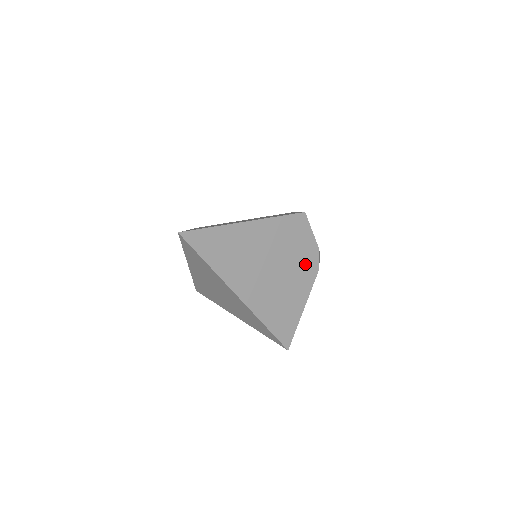
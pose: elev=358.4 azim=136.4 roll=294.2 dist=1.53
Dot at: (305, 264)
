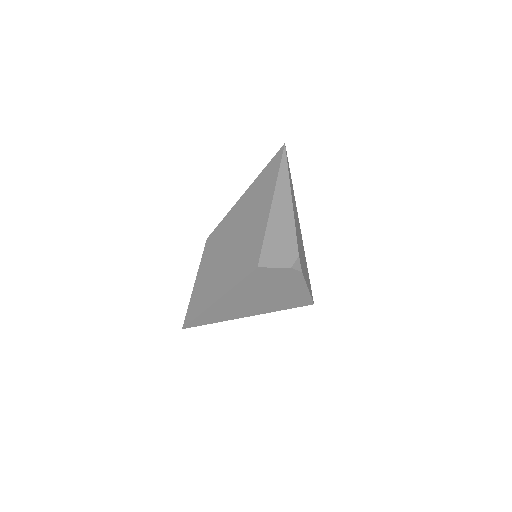
Dot at: (286, 279)
